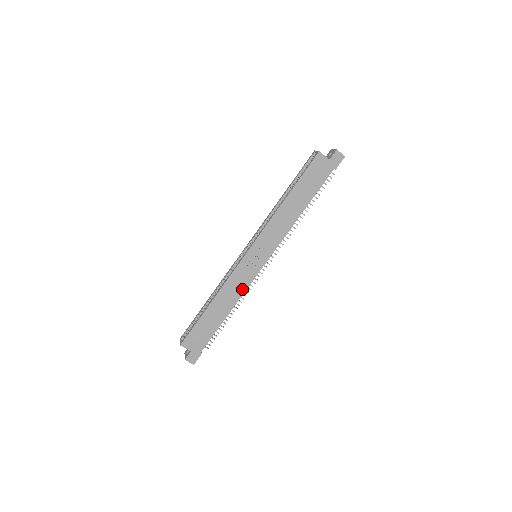
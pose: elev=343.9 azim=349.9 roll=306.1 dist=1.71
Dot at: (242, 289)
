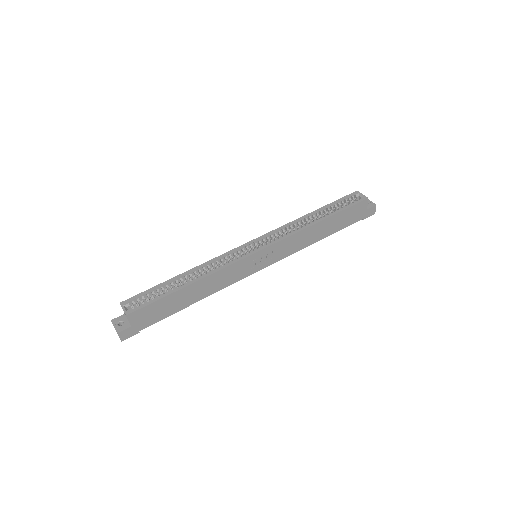
Dot at: (226, 283)
